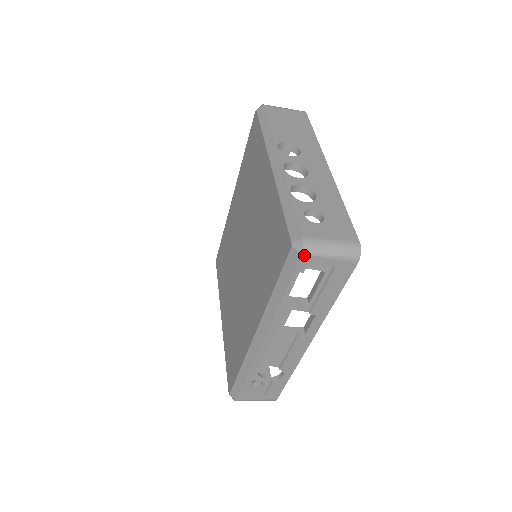
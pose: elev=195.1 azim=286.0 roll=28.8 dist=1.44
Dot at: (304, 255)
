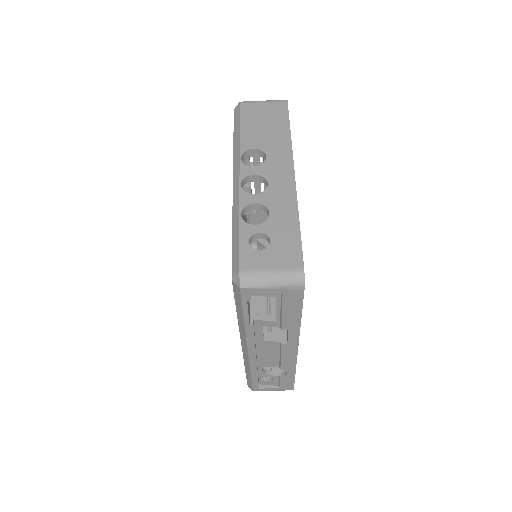
Dot at: (242, 288)
